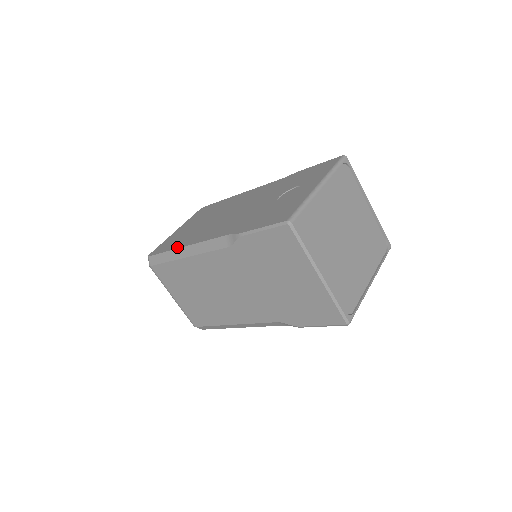
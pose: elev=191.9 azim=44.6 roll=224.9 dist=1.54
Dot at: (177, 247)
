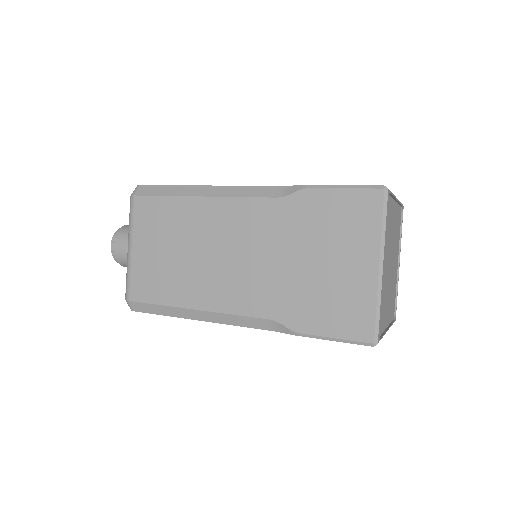
Dot at: (193, 185)
